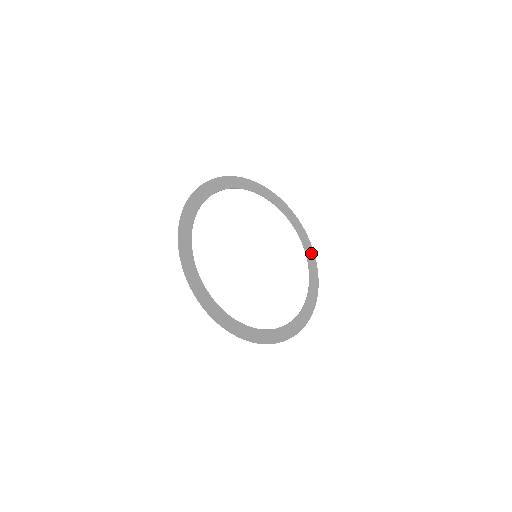
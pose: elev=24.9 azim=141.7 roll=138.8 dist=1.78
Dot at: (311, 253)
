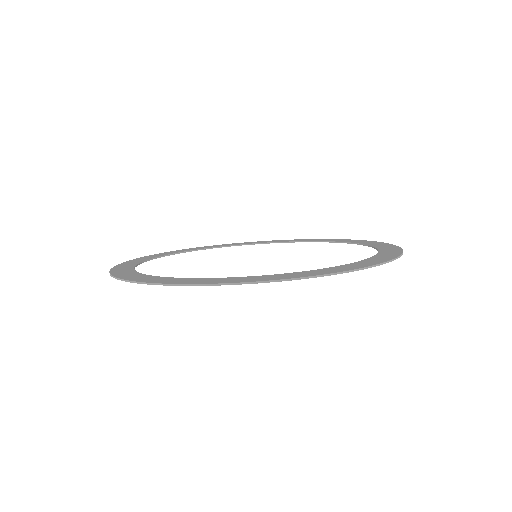
Dot at: occluded
